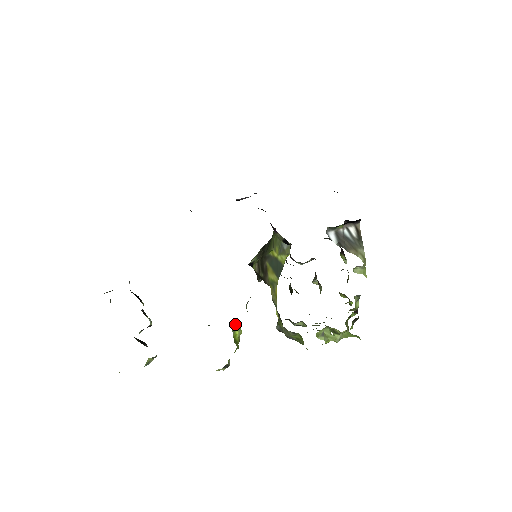
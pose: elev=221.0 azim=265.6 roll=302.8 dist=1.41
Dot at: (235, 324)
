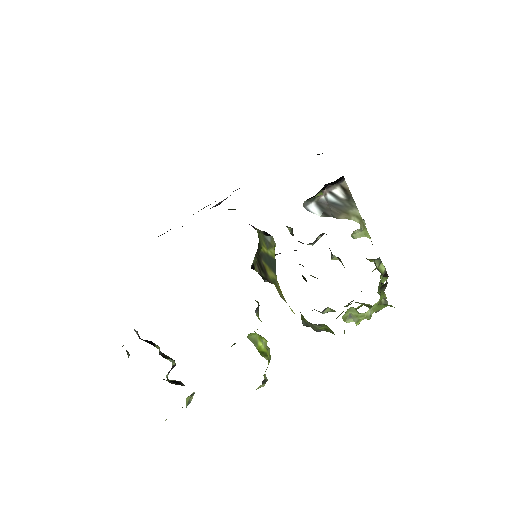
Dot at: (254, 336)
